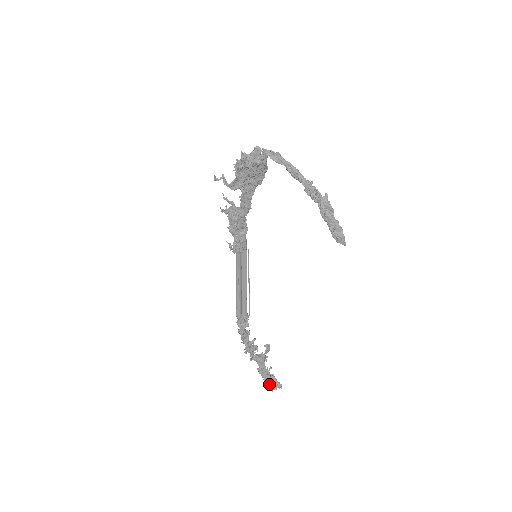
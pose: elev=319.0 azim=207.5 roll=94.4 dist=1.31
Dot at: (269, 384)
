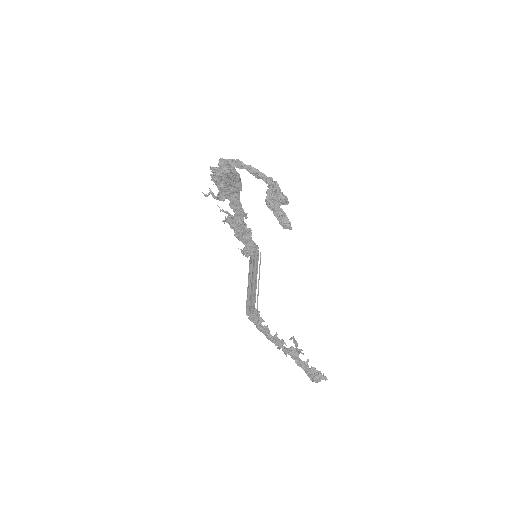
Dot at: (311, 376)
